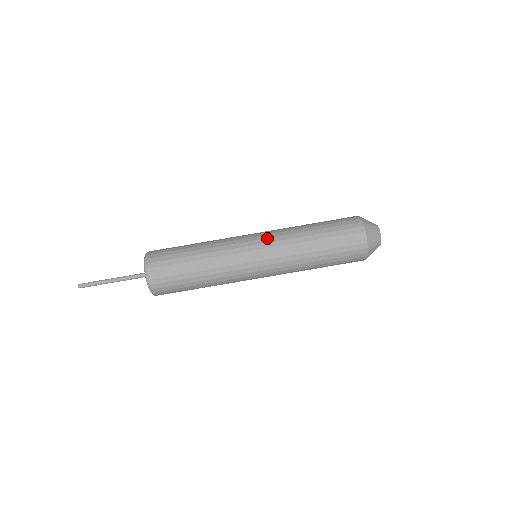
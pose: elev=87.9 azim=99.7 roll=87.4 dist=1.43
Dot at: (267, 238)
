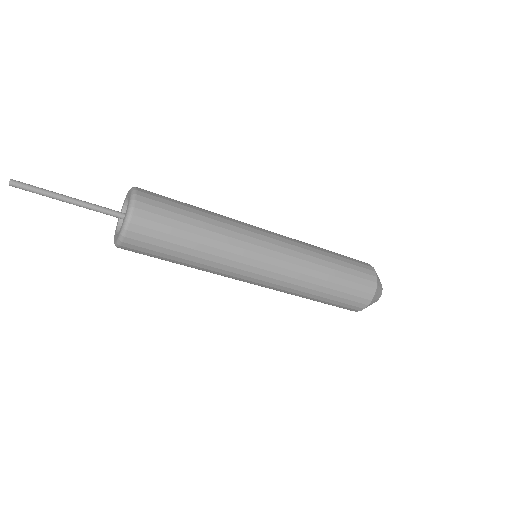
Dot at: (269, 287)
